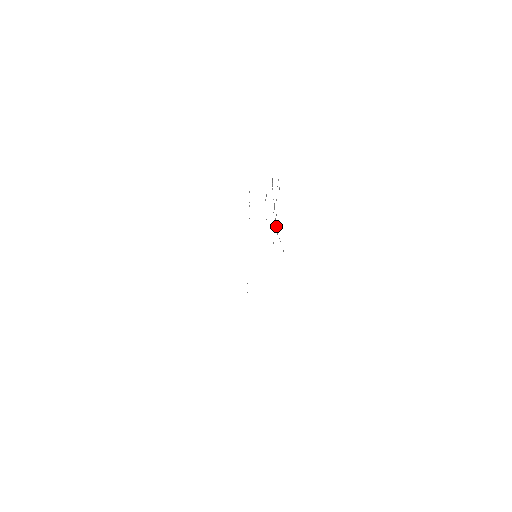
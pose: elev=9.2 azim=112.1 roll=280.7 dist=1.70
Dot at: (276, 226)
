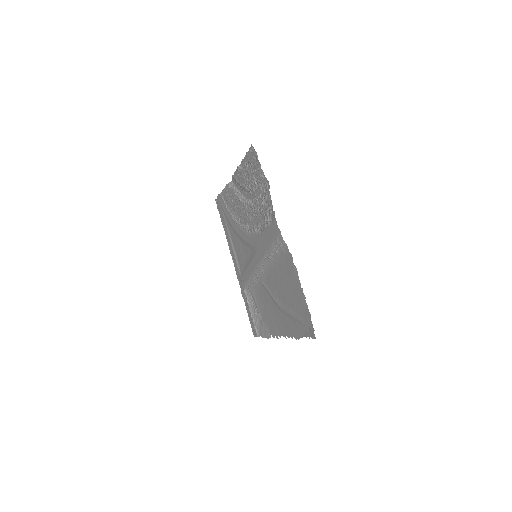
Dot at: (247, 191)
